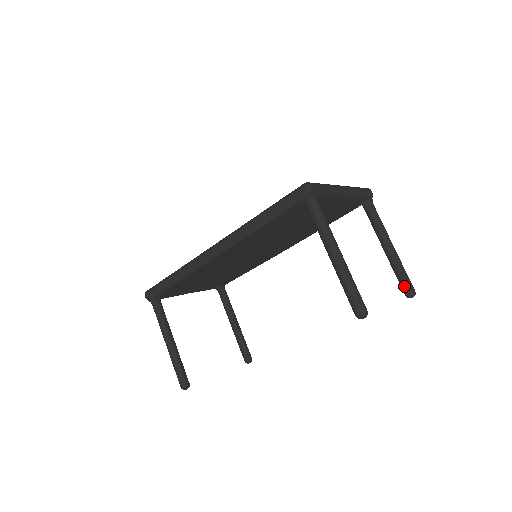
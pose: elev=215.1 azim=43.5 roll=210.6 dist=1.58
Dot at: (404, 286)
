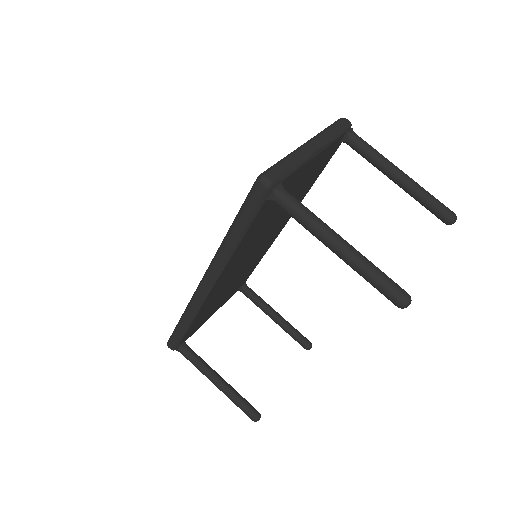
Dot at: (438, 215)
